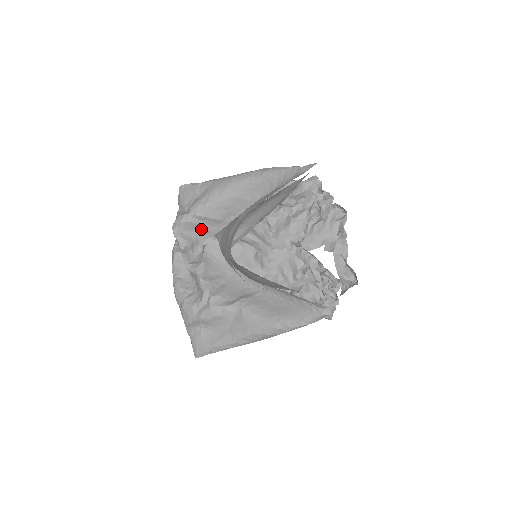
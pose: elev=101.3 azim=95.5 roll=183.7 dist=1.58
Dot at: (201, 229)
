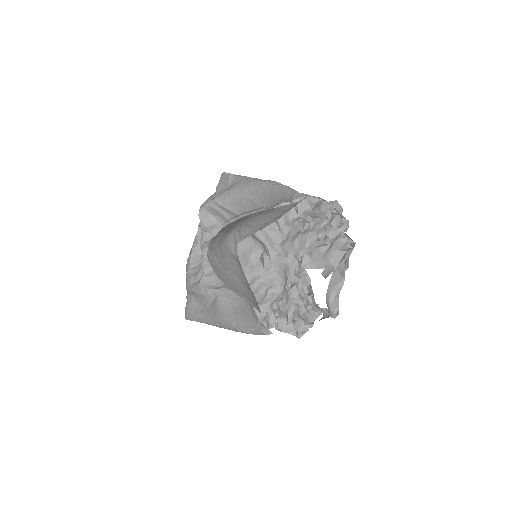
Dot at: (222, 216)
